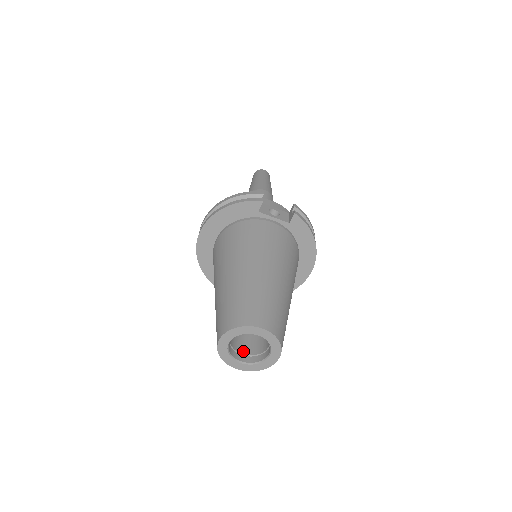
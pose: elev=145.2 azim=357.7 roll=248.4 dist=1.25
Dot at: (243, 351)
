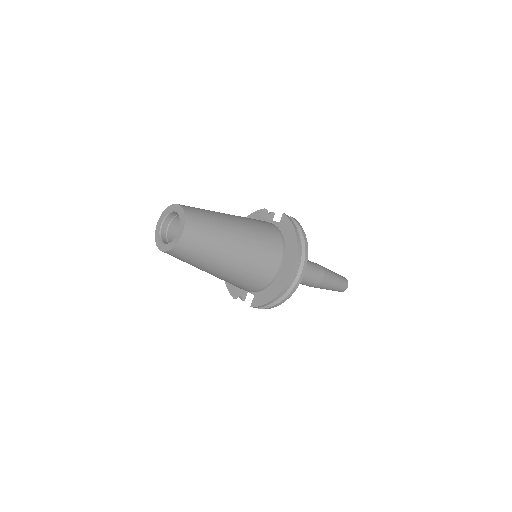
Dot at: occluded
